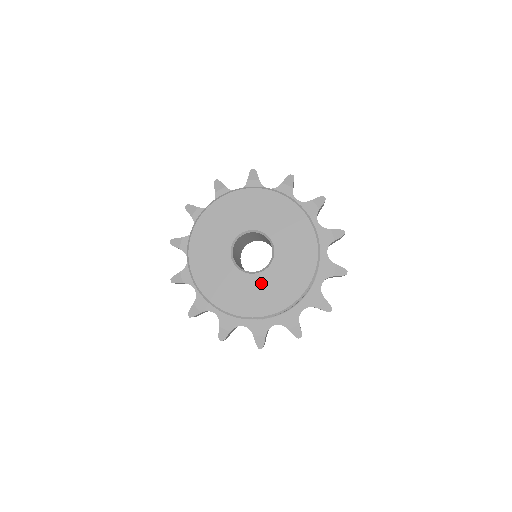
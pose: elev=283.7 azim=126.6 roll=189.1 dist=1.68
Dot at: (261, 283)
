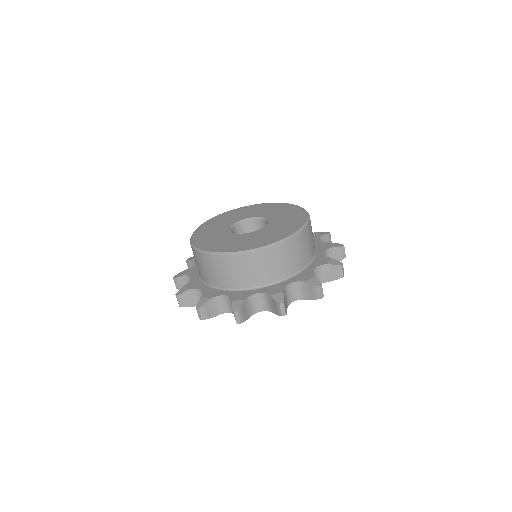
Dot at: (236, 238)
